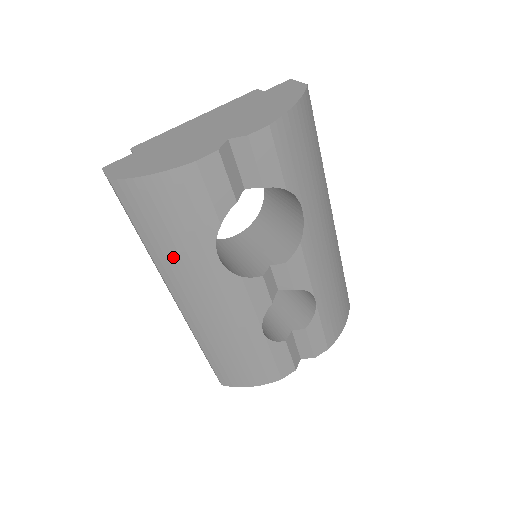
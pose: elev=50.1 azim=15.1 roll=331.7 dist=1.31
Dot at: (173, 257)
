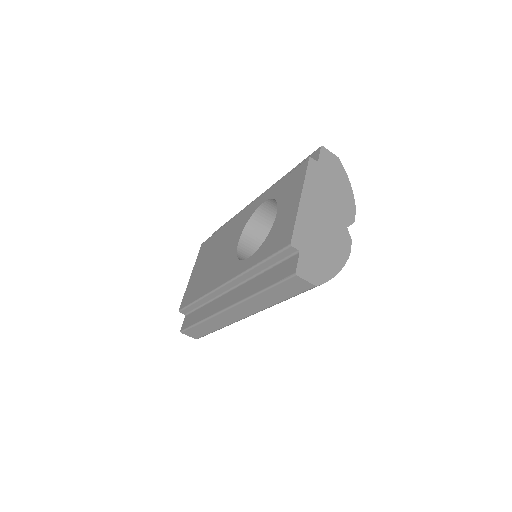
Dot at: occluded
